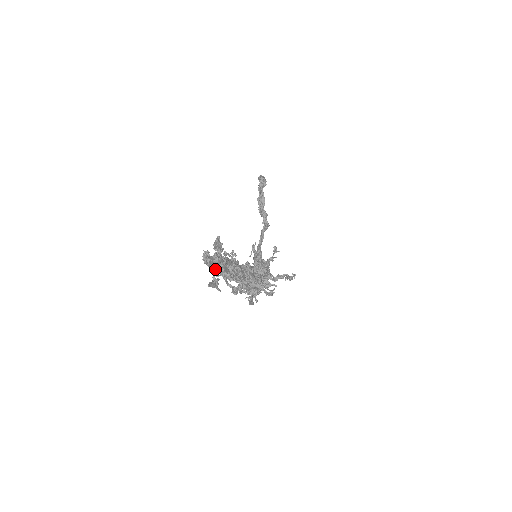
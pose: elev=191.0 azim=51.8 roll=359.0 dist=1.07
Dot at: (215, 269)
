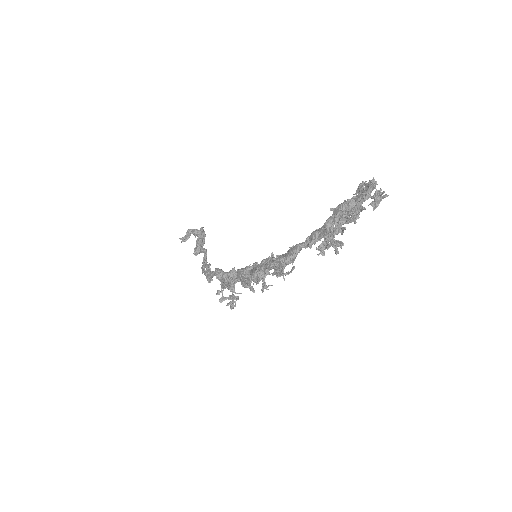
Dot at: (381, 192)
